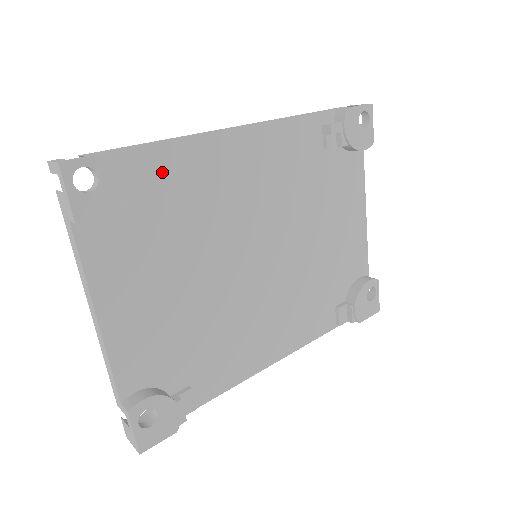
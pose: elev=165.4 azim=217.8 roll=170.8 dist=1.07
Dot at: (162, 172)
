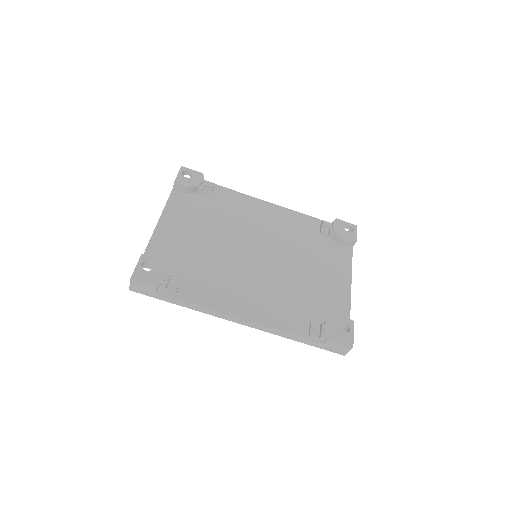
Dot at: (220, 196)
